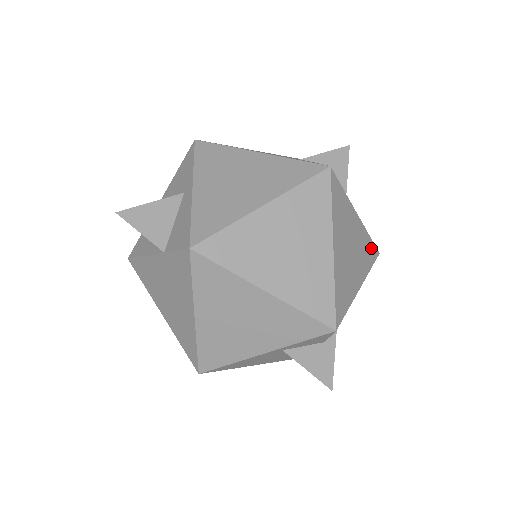
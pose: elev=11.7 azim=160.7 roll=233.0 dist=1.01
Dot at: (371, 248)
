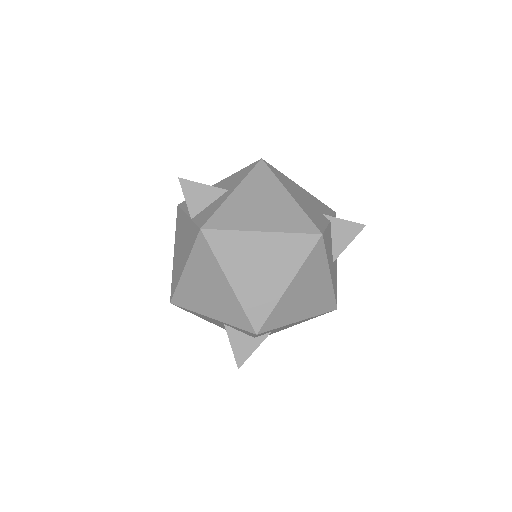
Dot at: (330, 302)
